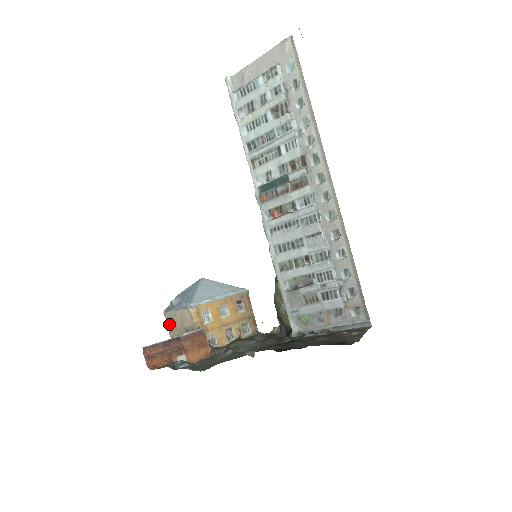
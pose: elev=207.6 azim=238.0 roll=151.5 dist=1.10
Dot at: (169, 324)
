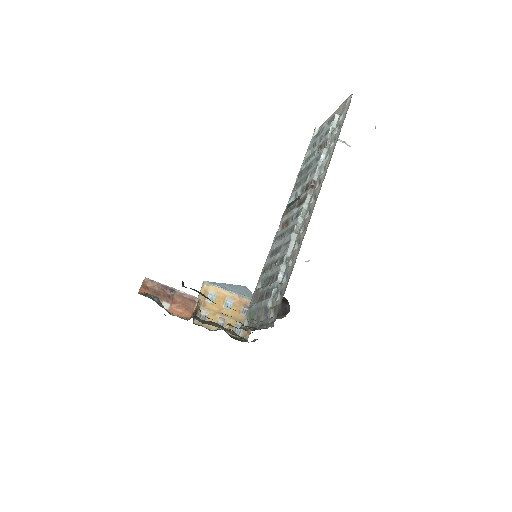
Dot at: occluded
